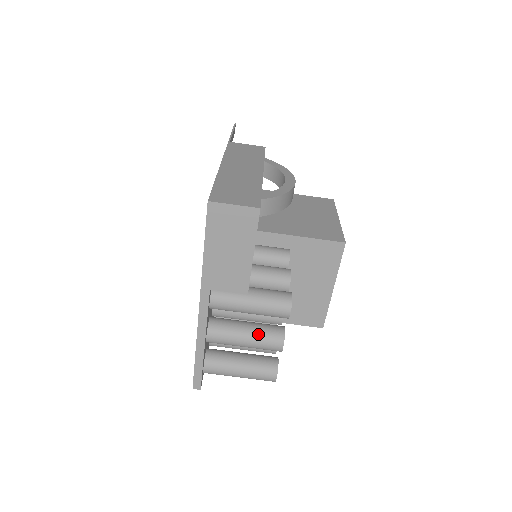
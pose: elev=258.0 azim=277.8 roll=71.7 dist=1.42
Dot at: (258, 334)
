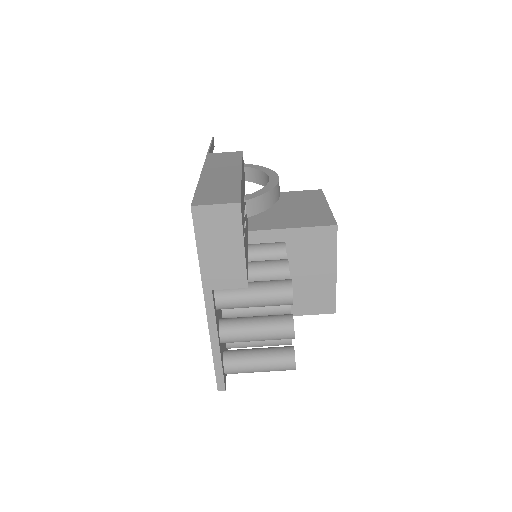
Dot at: (268, 325)
